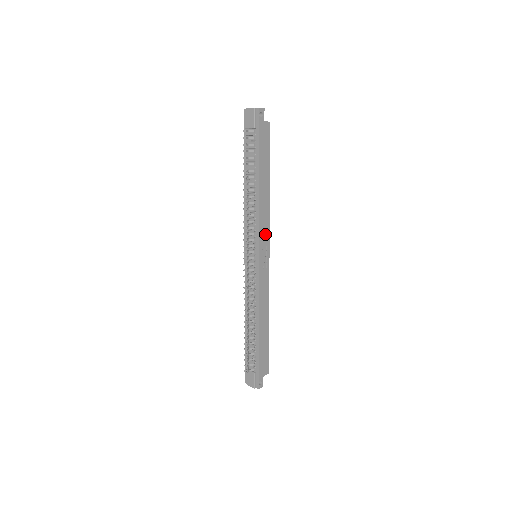
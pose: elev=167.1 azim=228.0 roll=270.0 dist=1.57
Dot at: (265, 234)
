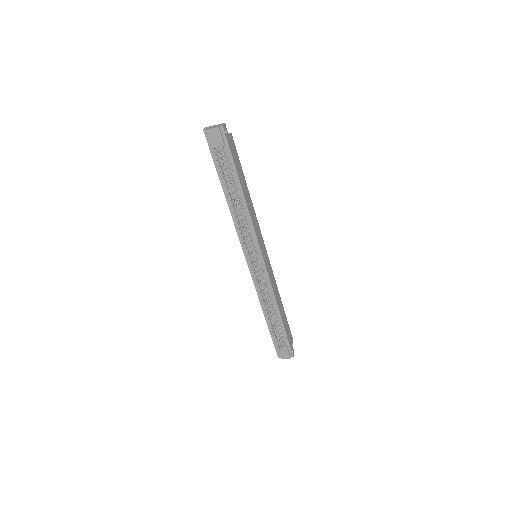
Dot at: (259, 235)
